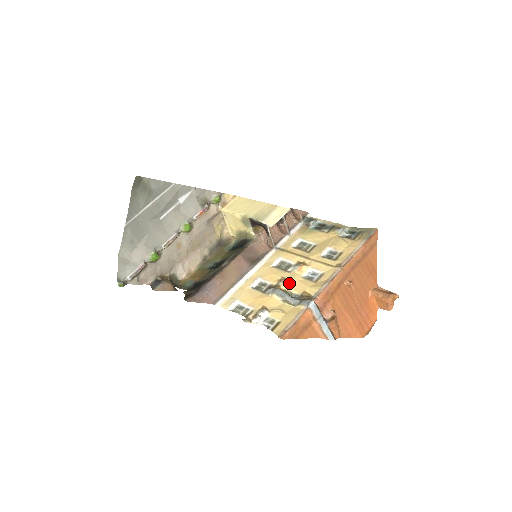
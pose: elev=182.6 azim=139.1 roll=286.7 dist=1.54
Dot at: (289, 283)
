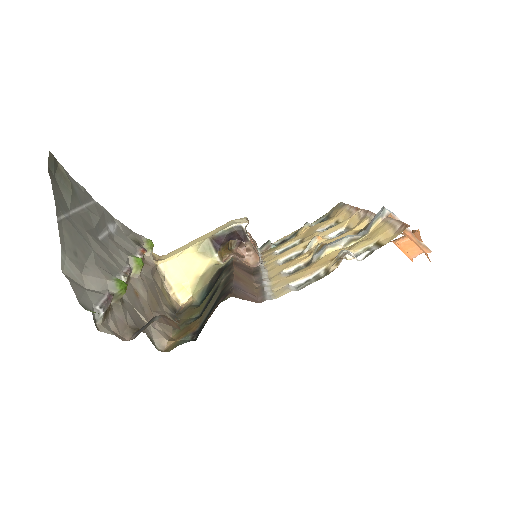
Dot at: occluded
